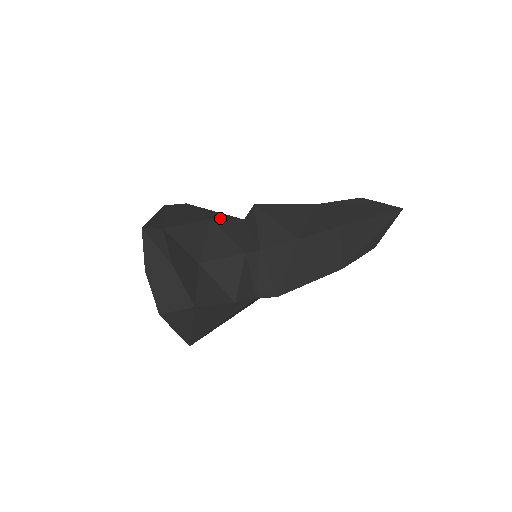
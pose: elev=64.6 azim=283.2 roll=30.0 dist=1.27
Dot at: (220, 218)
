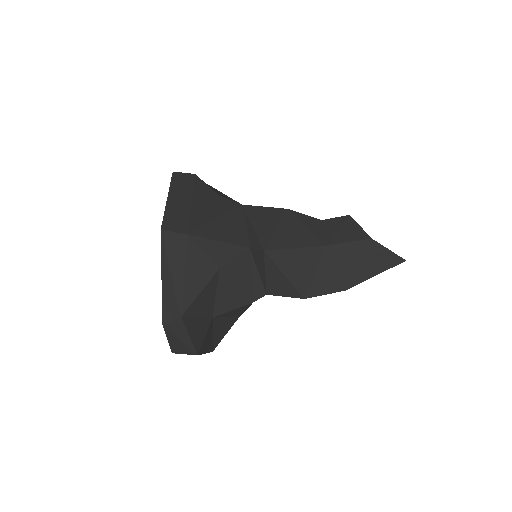
Dot at: (228, 261)
